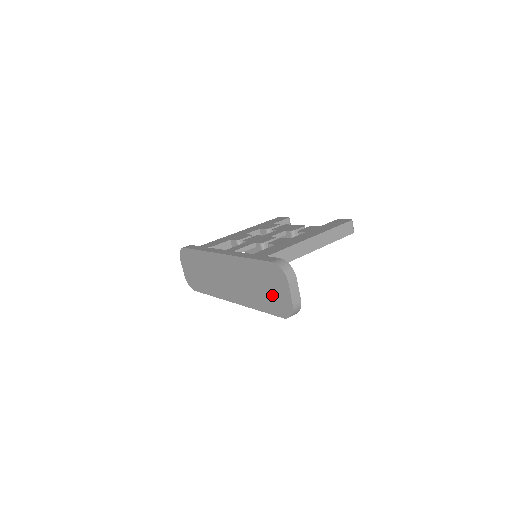
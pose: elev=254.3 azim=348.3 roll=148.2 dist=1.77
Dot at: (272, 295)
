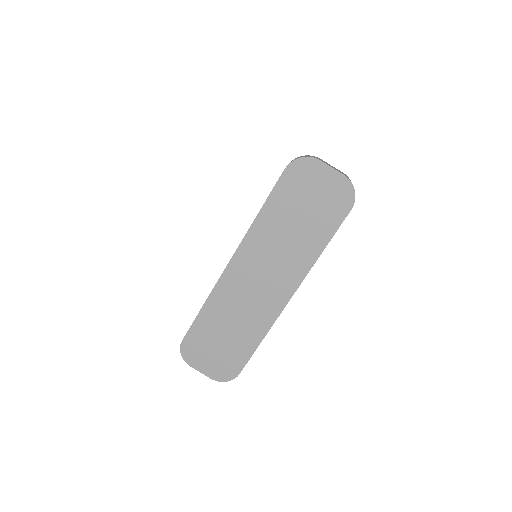
Dot at: (318, 205)
